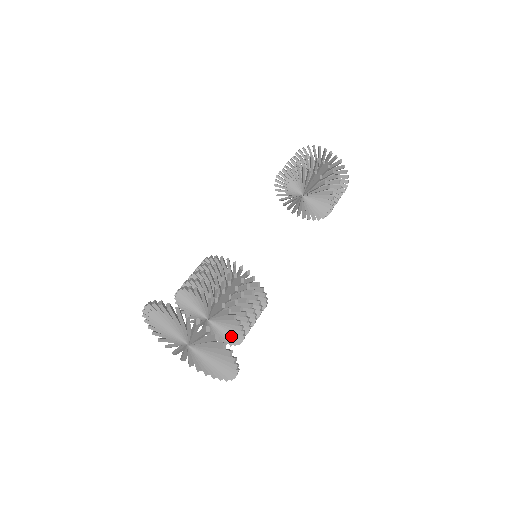
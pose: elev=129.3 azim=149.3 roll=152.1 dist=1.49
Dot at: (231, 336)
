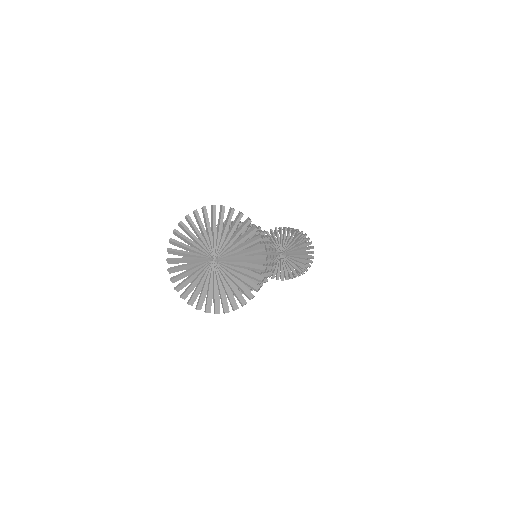
Dot at: occluded
